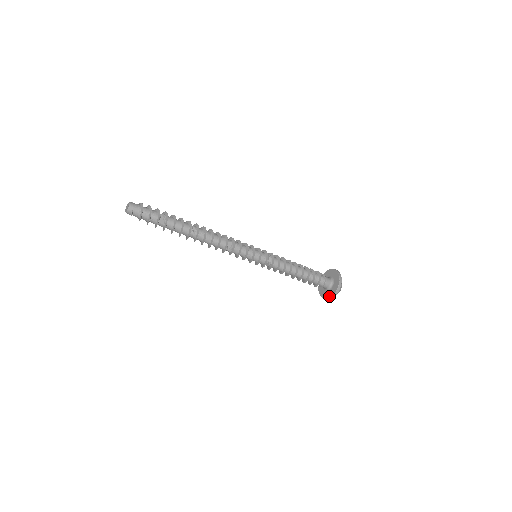
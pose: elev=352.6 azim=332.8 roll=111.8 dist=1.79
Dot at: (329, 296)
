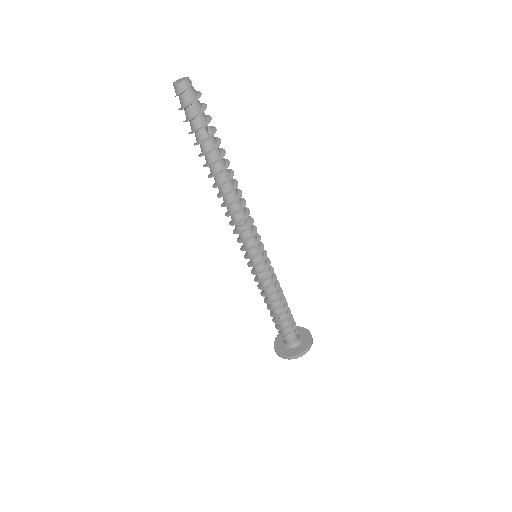
Dot at: (299, 352)
